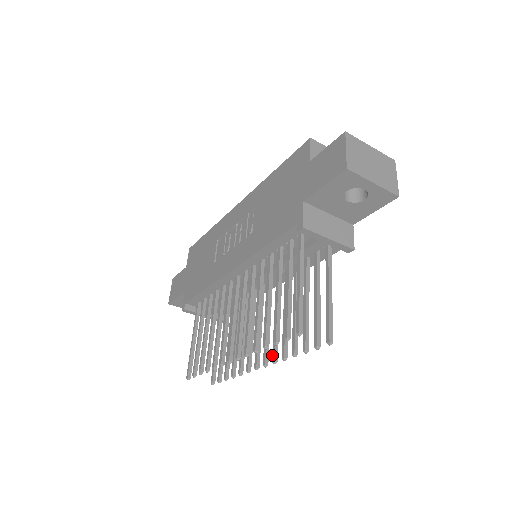
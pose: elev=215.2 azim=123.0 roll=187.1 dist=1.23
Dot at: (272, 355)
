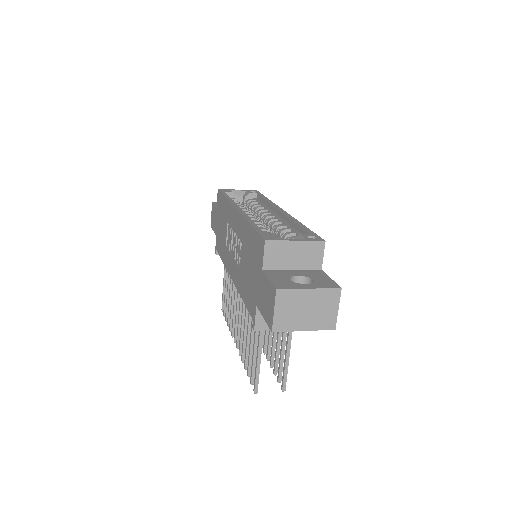
Dot at: (263, 348)
